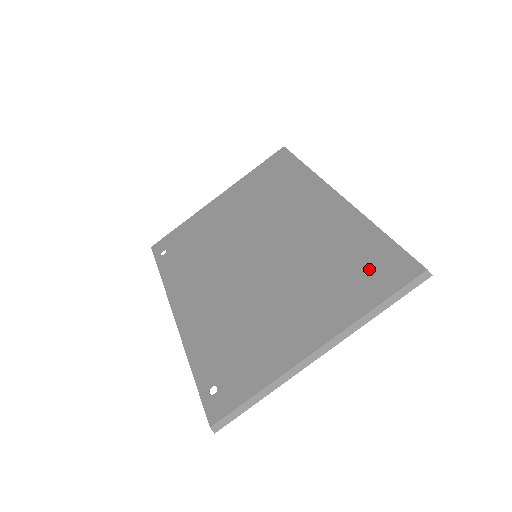
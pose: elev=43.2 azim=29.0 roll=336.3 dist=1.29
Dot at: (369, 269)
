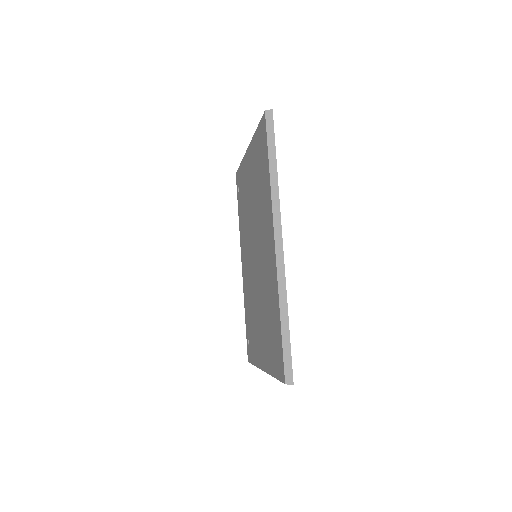
Dot at: (274, 346)
